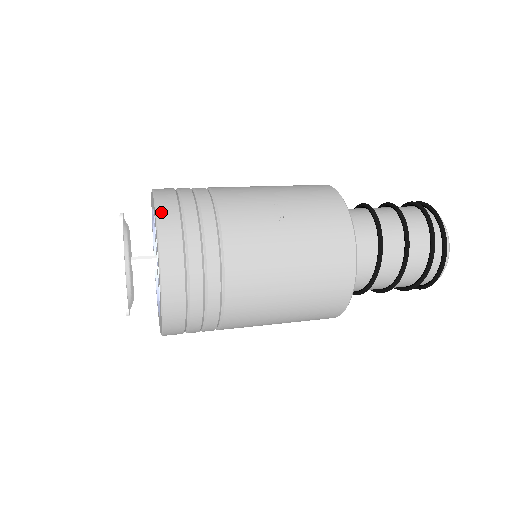
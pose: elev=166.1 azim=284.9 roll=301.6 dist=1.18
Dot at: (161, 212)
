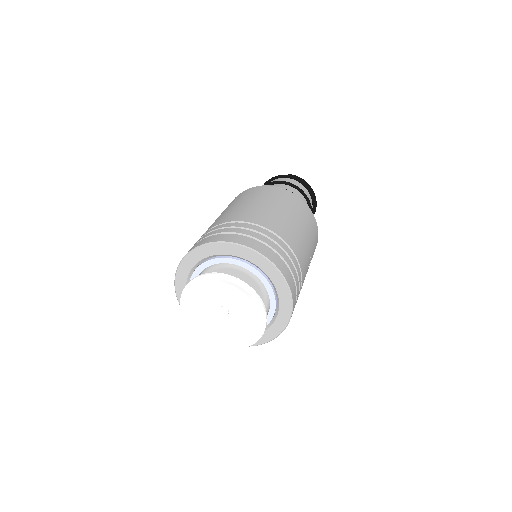
Dot at: (294, 301)
